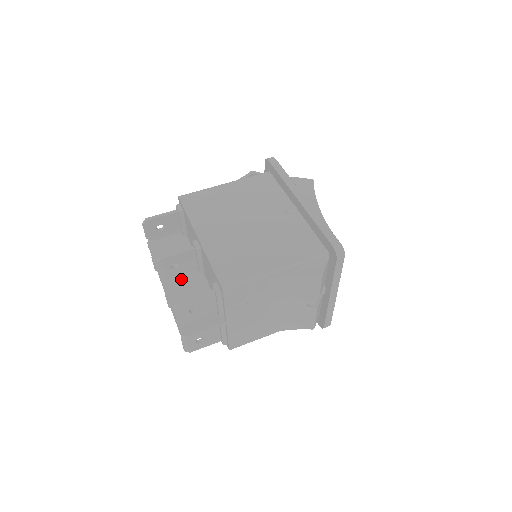
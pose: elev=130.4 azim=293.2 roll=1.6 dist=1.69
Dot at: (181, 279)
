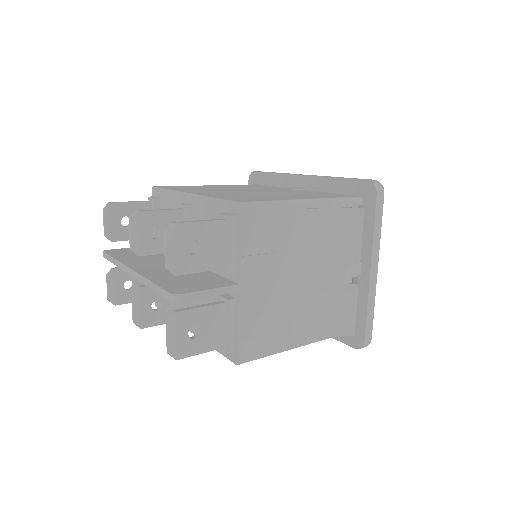
Dot at: (159, 265)
